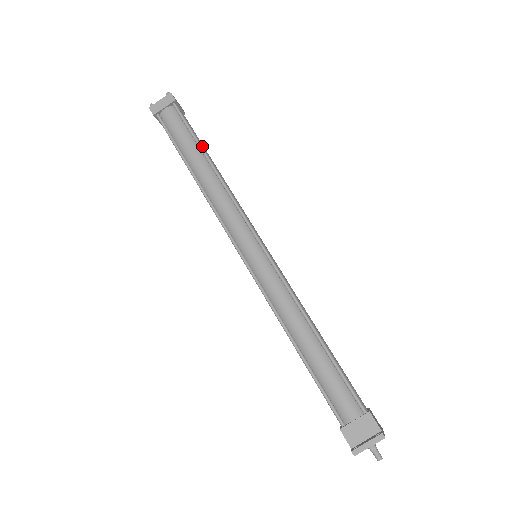
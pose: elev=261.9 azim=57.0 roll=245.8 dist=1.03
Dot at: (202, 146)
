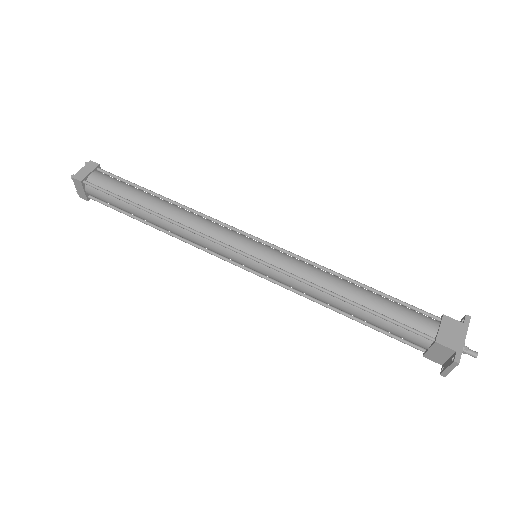
Dot at: (135, 199)
